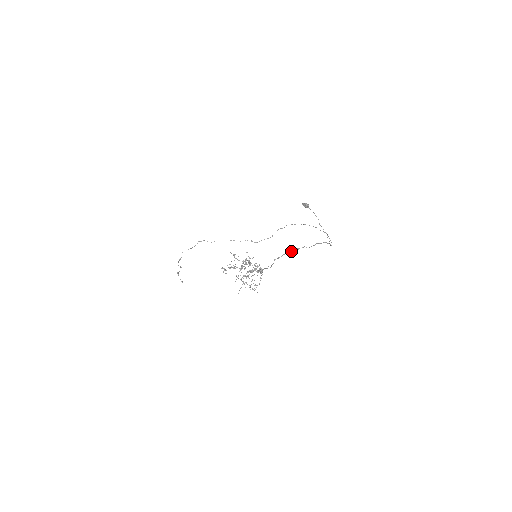
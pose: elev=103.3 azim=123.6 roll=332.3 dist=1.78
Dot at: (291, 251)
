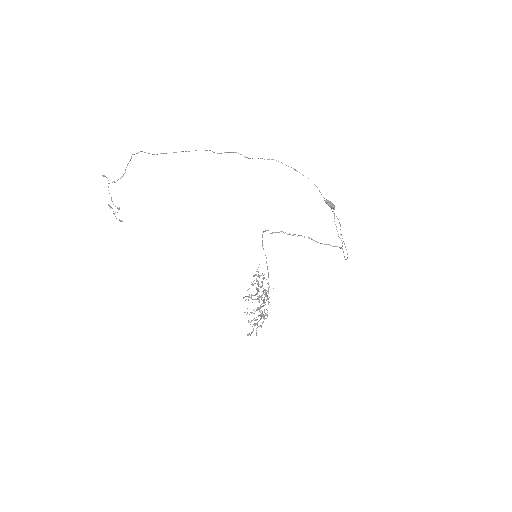
Dot at: (290, 234)
